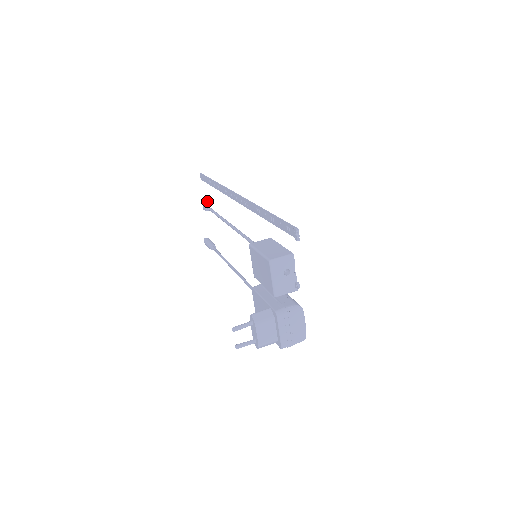
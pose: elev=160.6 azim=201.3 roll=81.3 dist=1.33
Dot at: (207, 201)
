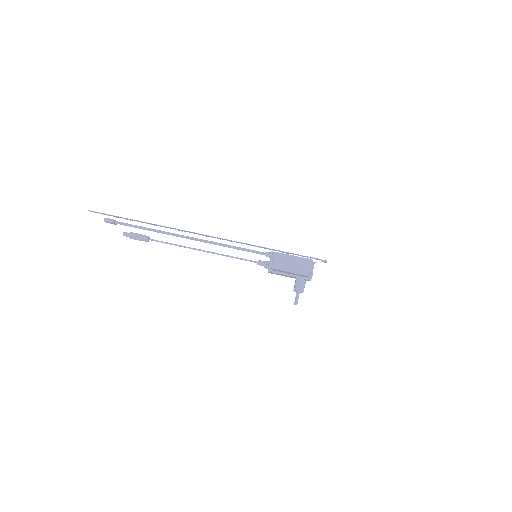
Dot at: (113, 220)
